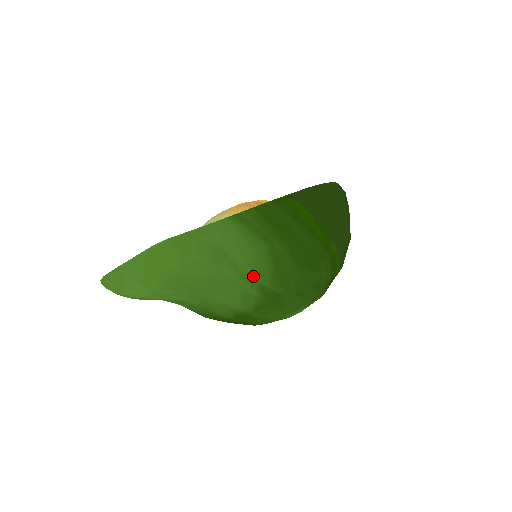
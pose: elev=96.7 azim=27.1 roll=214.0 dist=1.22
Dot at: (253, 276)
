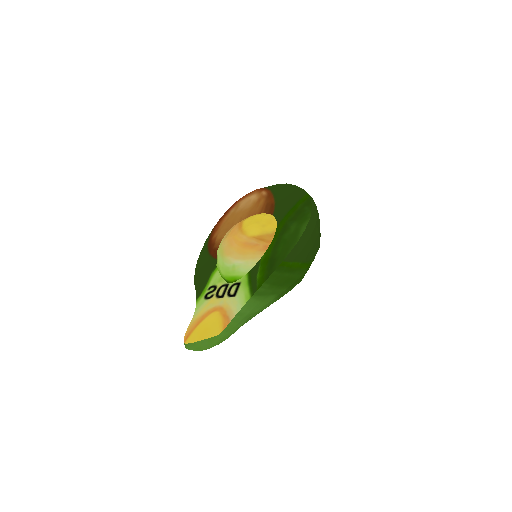
Dot at: occluded
